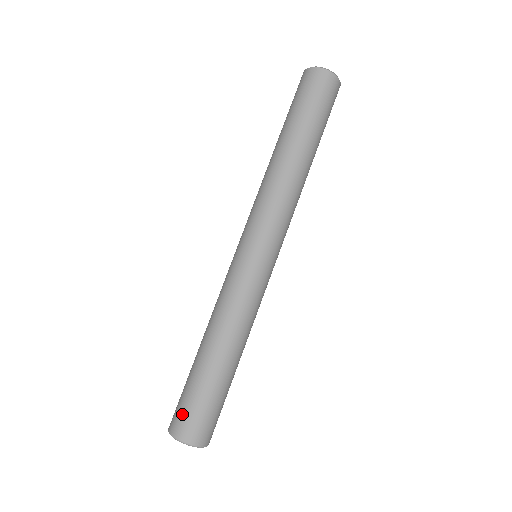
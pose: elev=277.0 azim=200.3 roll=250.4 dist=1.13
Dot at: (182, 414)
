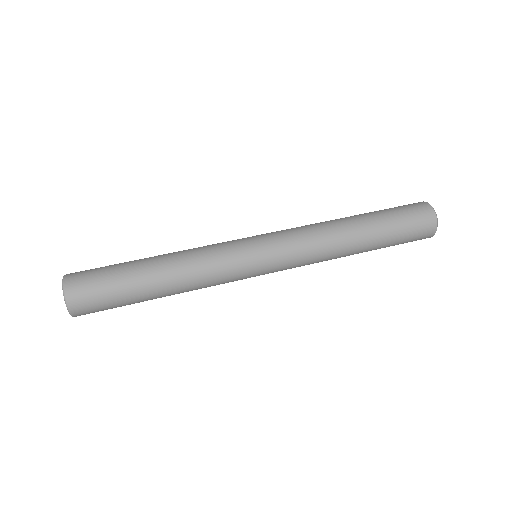
Dot at: (88, 277)
